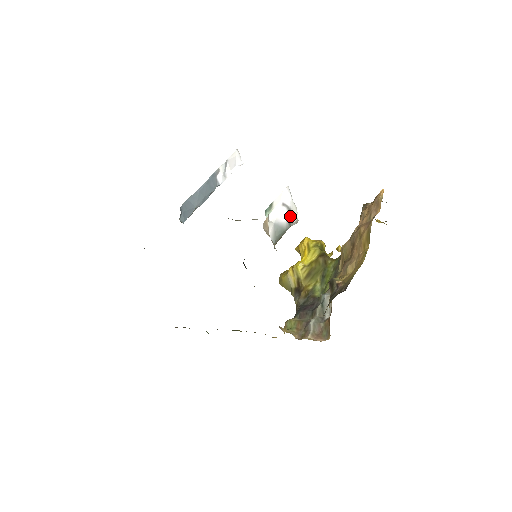
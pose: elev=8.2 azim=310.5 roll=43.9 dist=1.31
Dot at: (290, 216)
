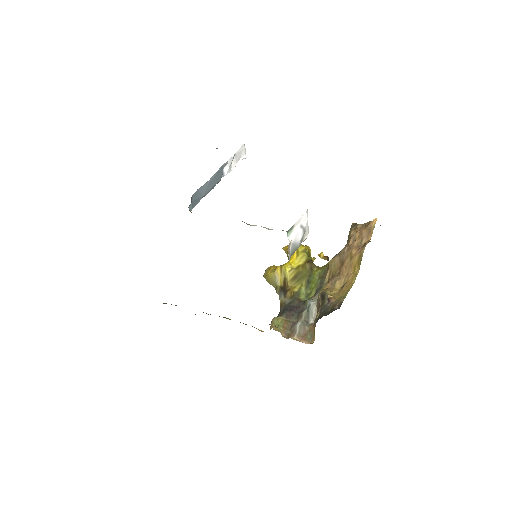
Dot at: (303, 236)
